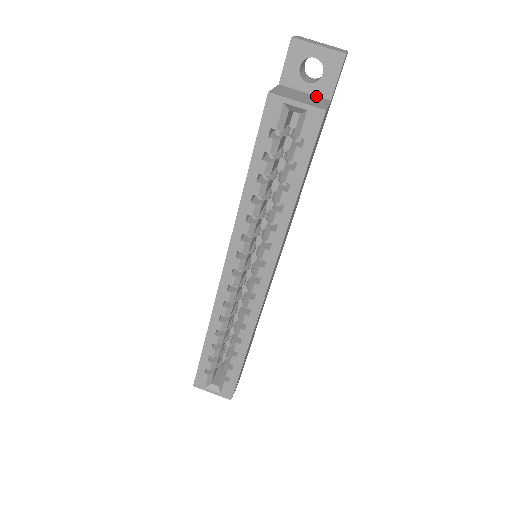
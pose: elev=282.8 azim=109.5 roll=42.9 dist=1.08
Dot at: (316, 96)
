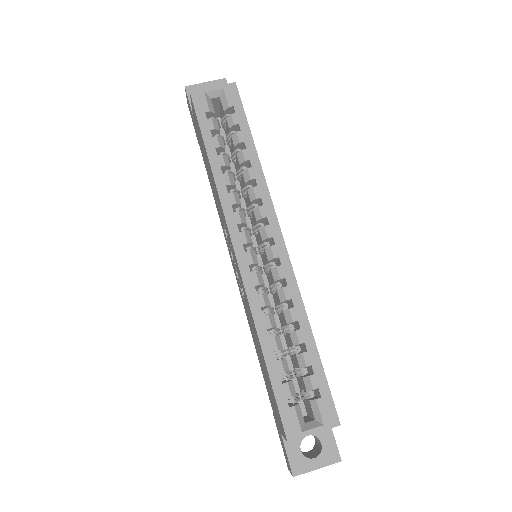
Dot at: occluded
